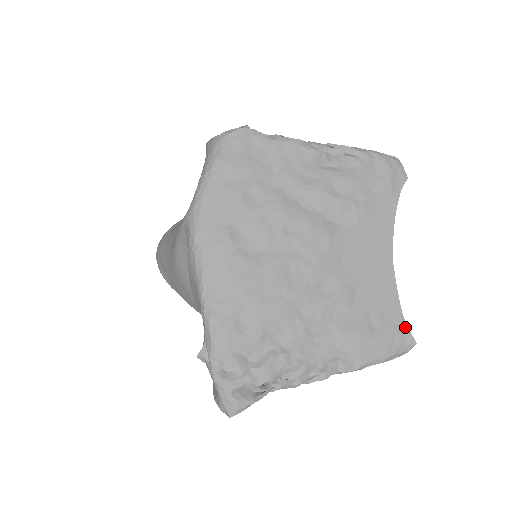
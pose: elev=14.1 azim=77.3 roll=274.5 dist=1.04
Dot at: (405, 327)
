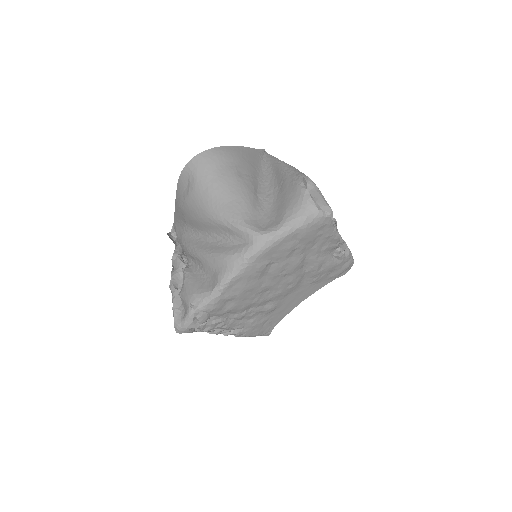
Dot at: (273, 328)
